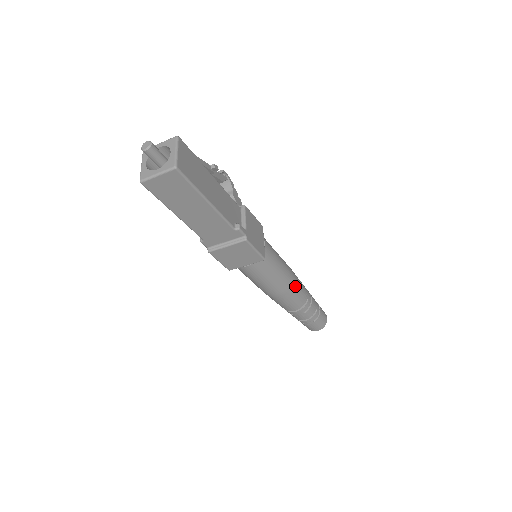
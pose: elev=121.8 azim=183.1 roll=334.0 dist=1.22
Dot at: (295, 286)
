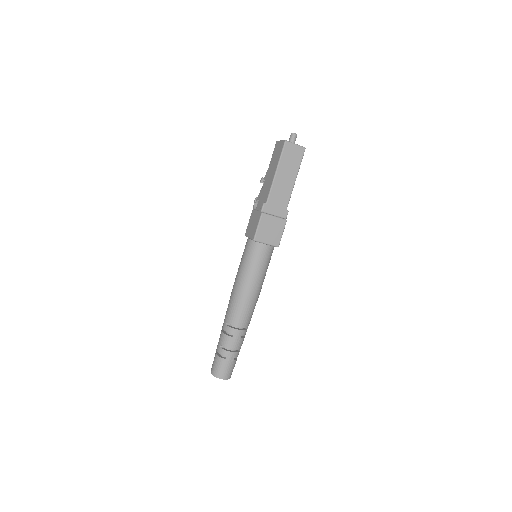
Dot at: occluded
